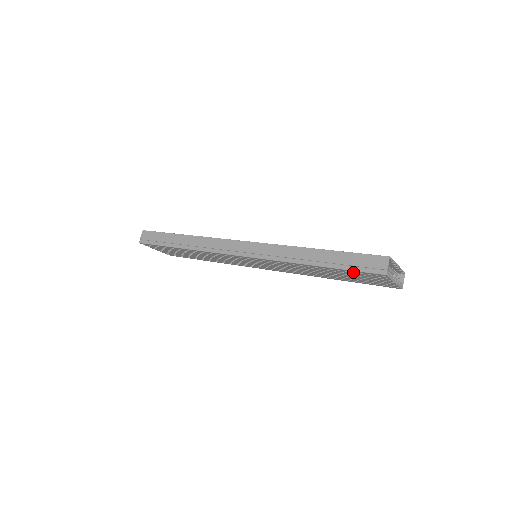
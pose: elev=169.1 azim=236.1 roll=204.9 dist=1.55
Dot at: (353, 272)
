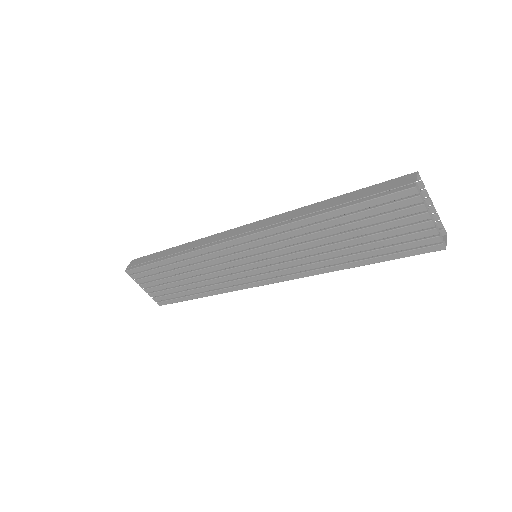
Dot at: (373, 208)
